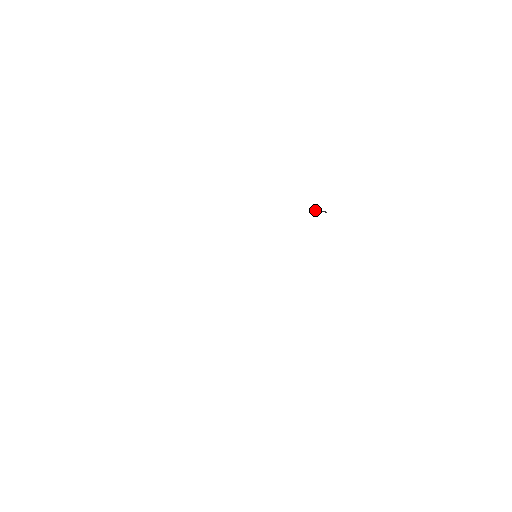
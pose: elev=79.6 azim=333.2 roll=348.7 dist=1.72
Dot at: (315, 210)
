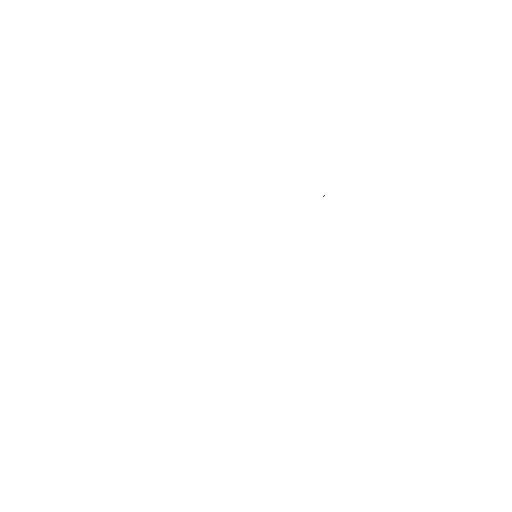
Dot at: occluded
